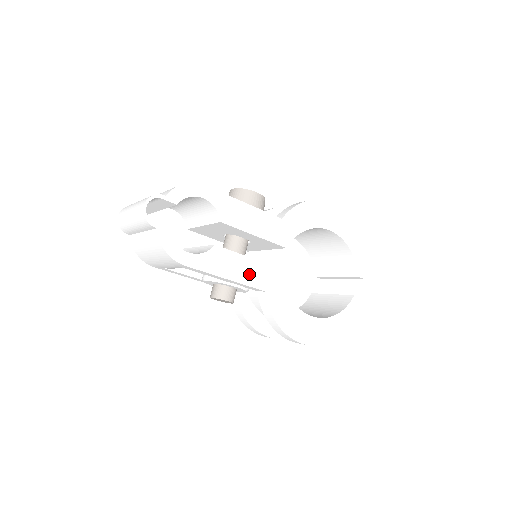
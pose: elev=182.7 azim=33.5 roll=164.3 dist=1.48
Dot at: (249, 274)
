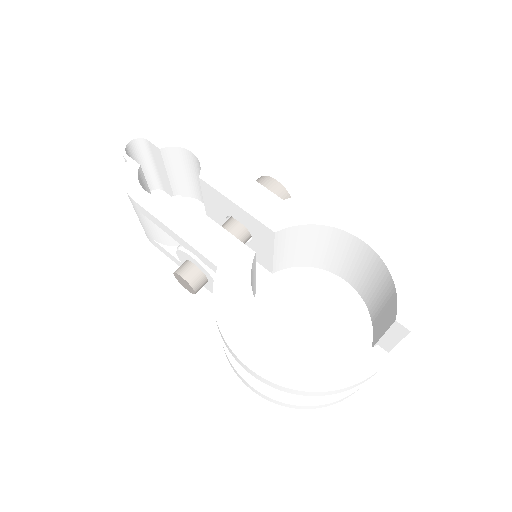
Dot at: (205, 239)
